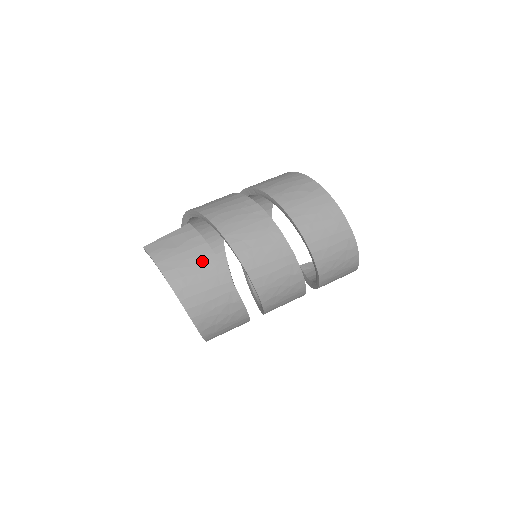
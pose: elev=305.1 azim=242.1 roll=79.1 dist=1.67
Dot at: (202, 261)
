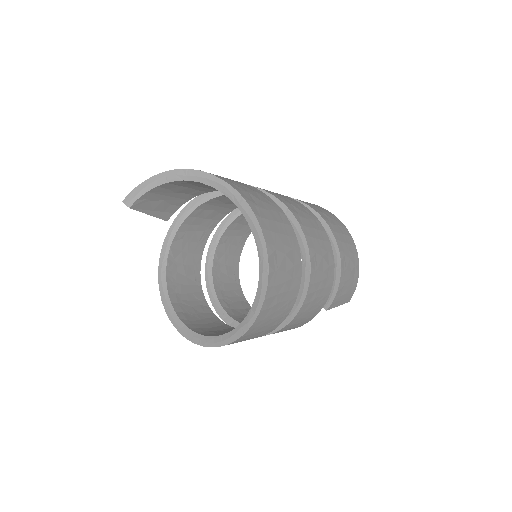
Dot at: occluded
